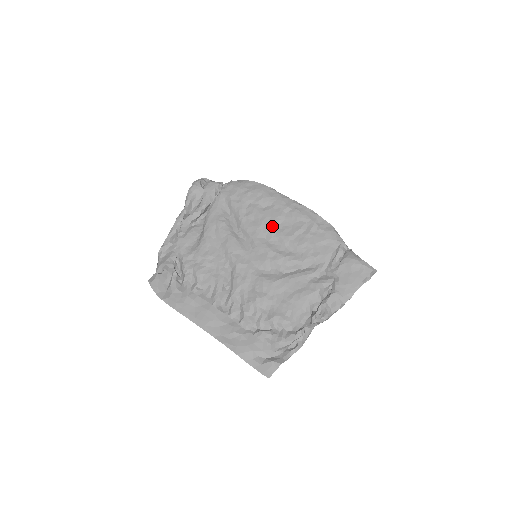
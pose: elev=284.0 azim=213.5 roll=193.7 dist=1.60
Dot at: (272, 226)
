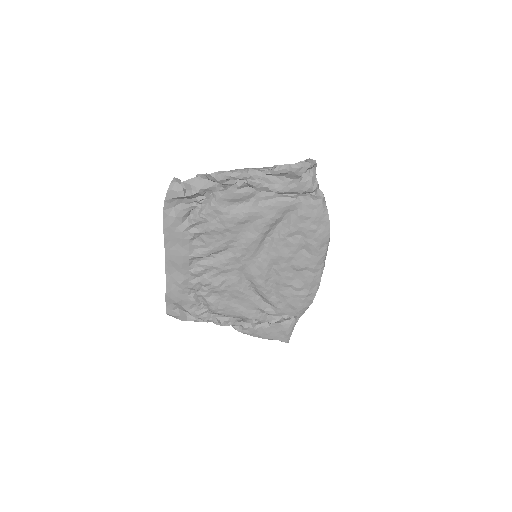
Dot at: (288, 266)
